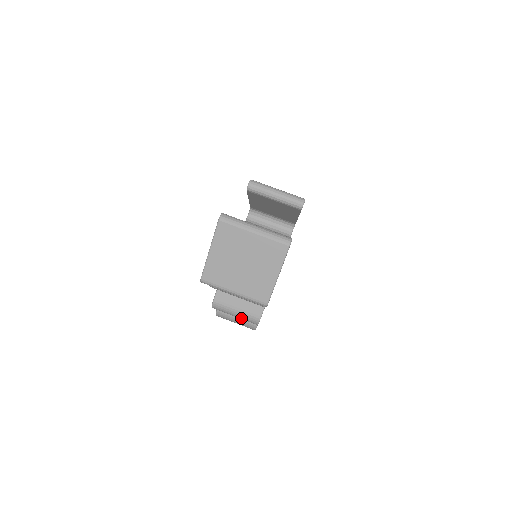
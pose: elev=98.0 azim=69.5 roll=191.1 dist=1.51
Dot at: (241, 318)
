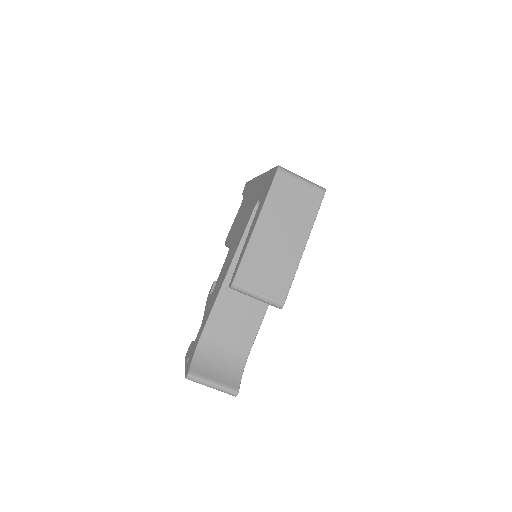
Dot at: occluded
